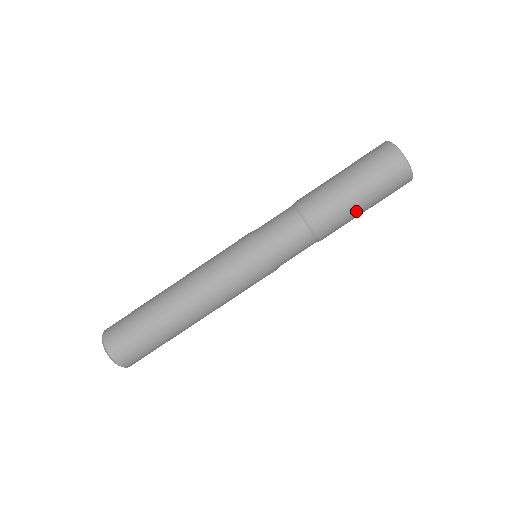
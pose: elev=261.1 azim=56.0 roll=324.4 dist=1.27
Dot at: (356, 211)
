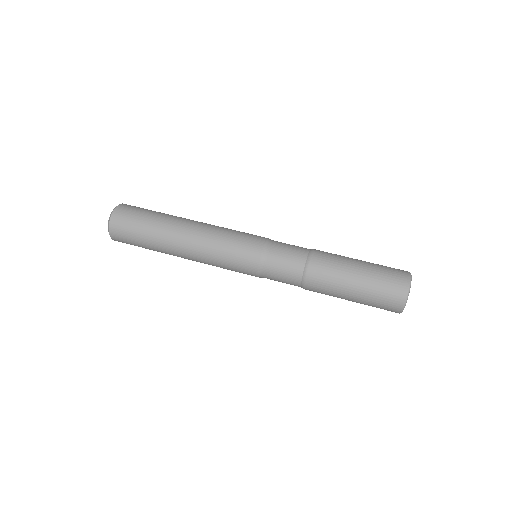
Dot at: (348, 279)
